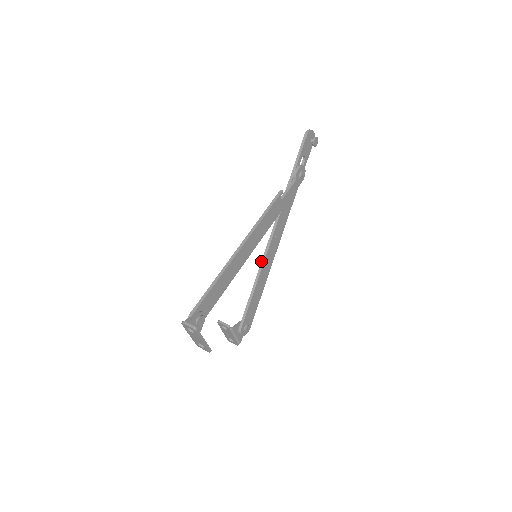
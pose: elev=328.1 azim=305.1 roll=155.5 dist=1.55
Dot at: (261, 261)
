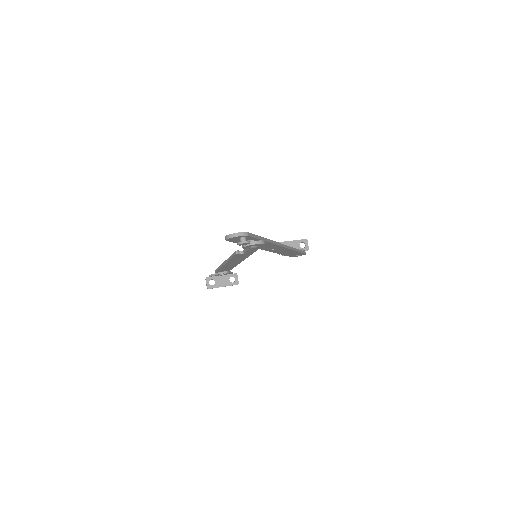
Dot at: occluded
